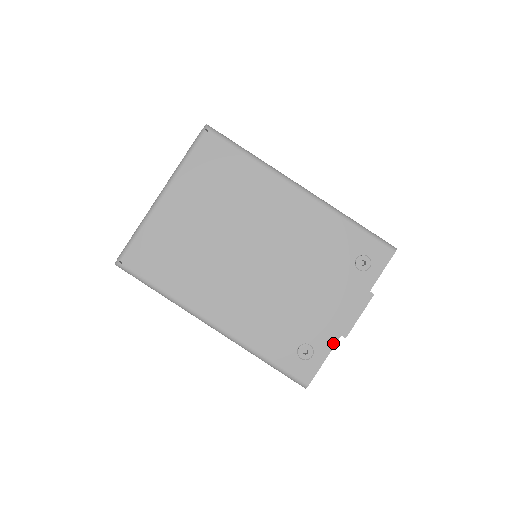
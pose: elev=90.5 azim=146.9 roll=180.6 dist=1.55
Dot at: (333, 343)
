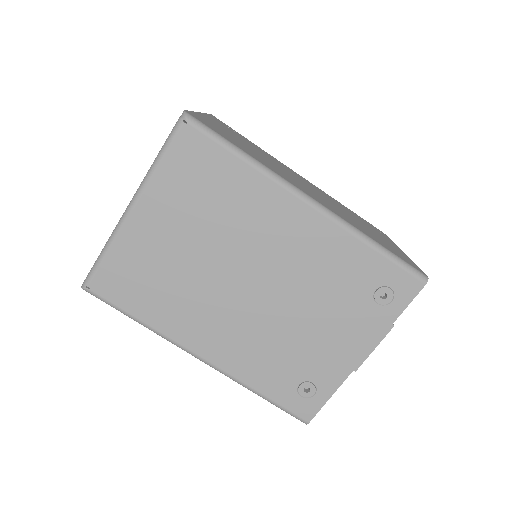
Dot at: (340, 382)
